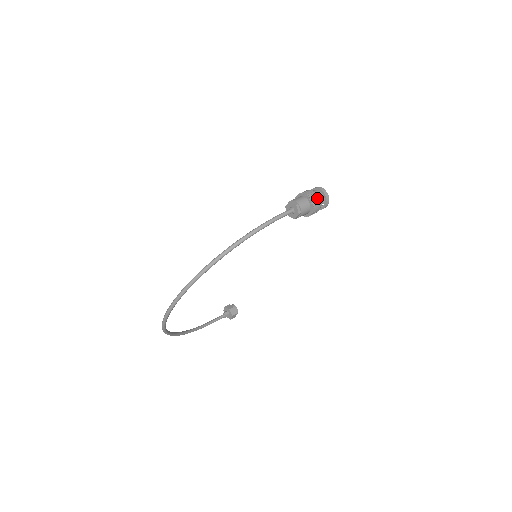
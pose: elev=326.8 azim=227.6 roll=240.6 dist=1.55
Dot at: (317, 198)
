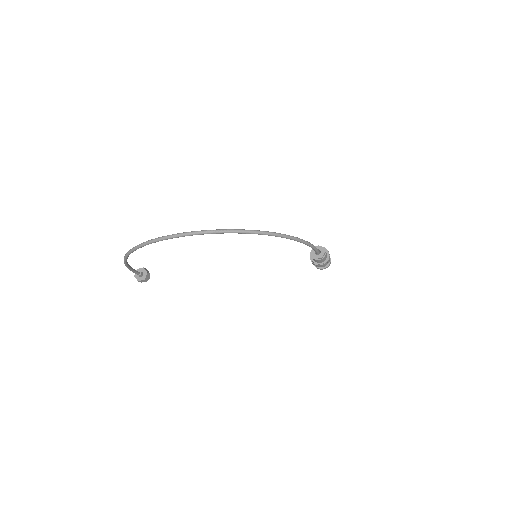
Dot at: occluded
